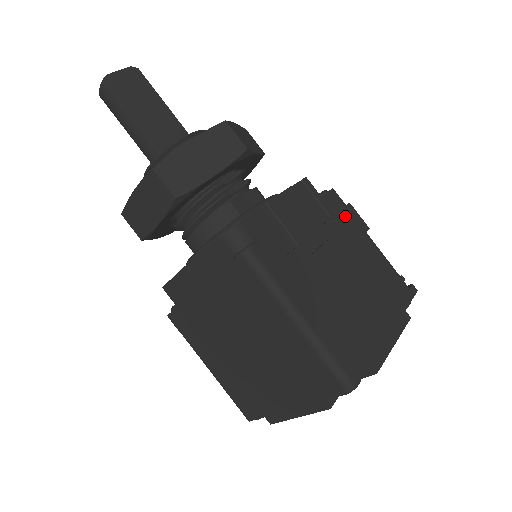
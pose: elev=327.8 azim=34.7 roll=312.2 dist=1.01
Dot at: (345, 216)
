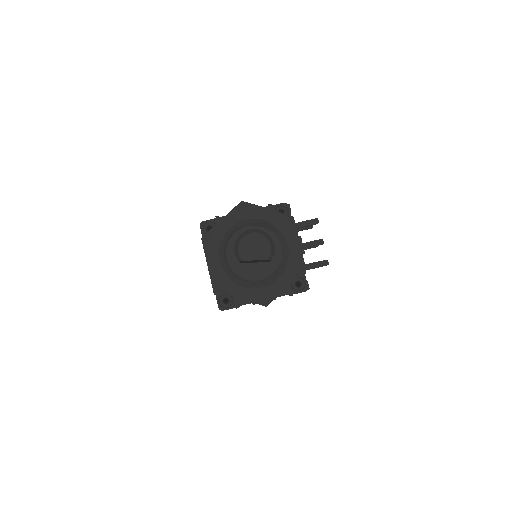
Dot at: occluded
